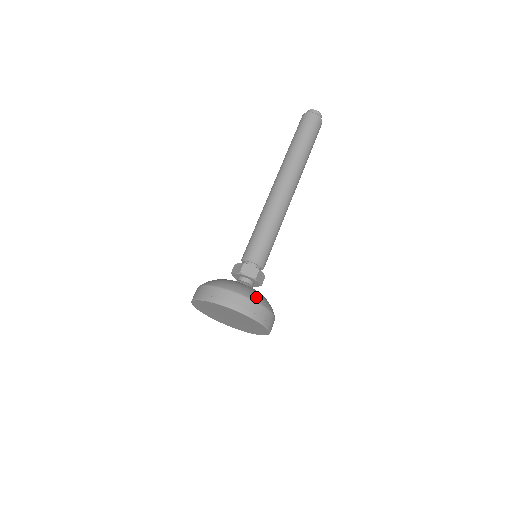
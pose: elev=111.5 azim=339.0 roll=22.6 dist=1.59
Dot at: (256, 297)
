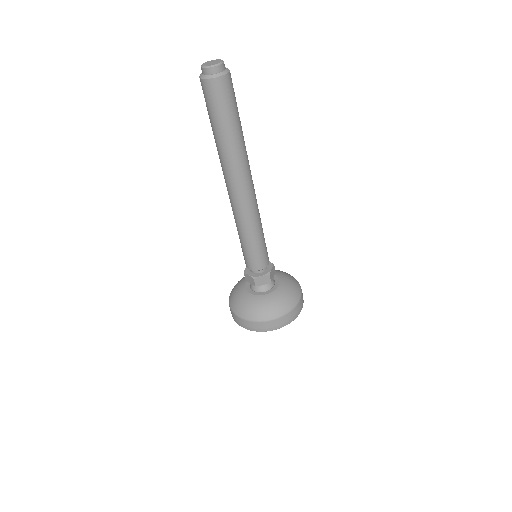
Dot at: (249, 315)
